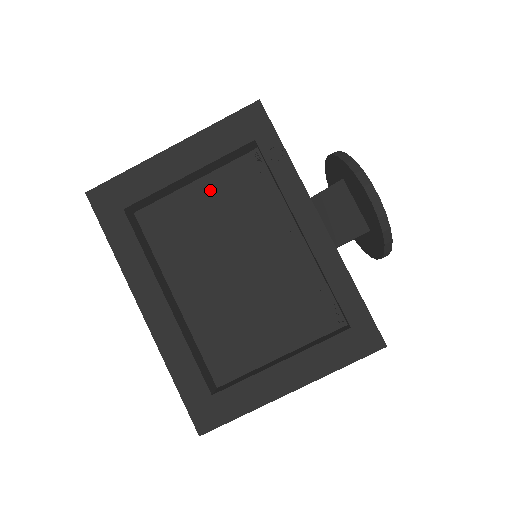
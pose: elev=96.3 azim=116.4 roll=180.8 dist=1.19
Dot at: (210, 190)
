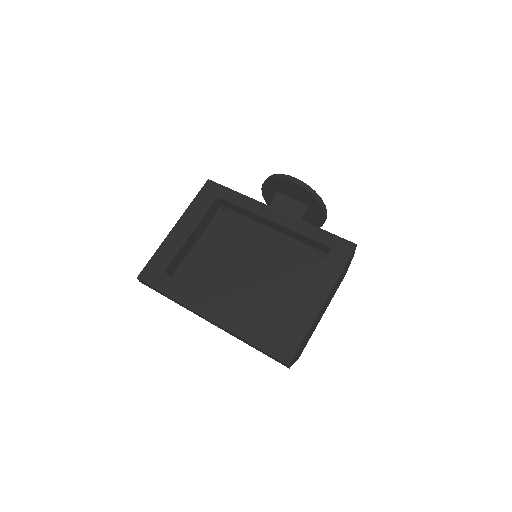
Dot at: (208, 240)
